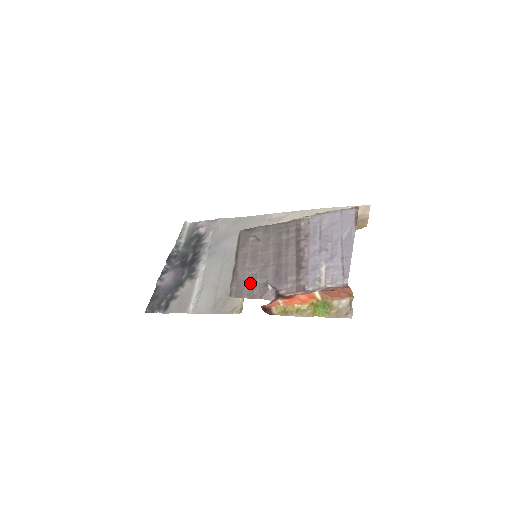
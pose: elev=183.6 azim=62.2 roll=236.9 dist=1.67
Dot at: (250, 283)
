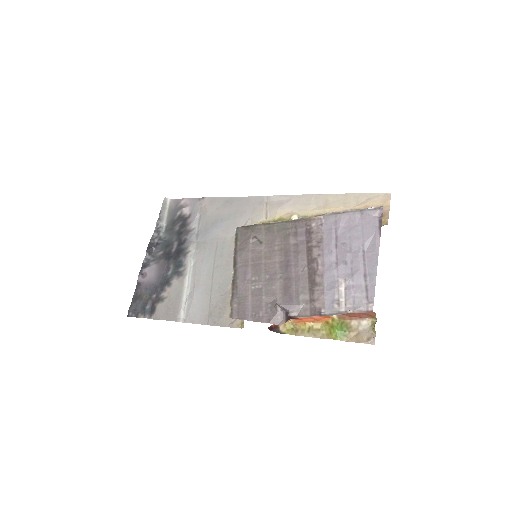
Dot at: (254, 301)
